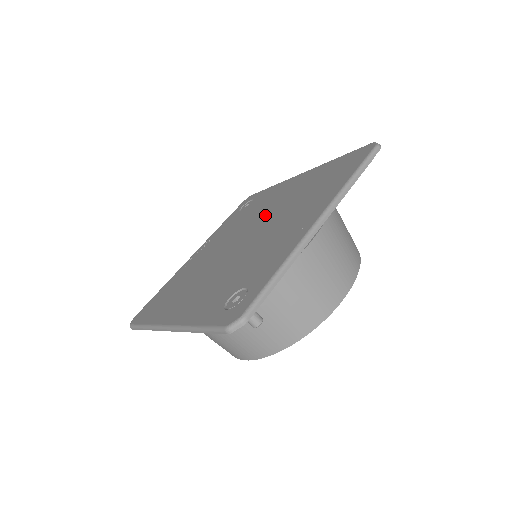
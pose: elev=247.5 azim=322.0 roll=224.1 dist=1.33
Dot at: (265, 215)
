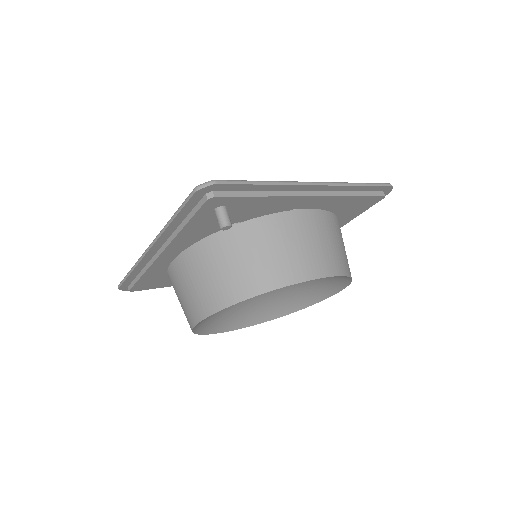
Dot at: occluded
